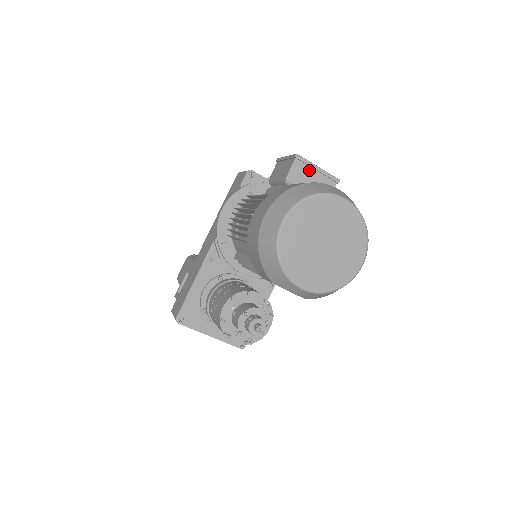
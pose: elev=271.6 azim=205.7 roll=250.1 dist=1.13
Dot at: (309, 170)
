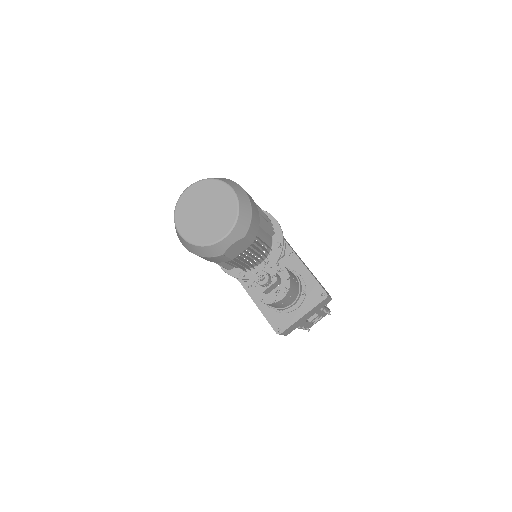
Dot at: occluded
